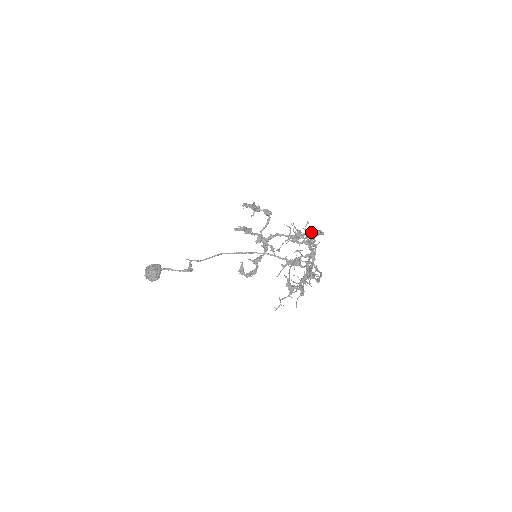
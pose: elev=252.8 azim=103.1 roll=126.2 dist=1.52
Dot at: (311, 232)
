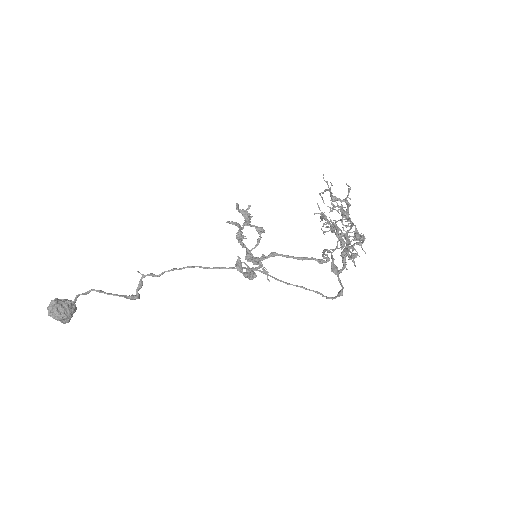
Dot at: (313, 258)
